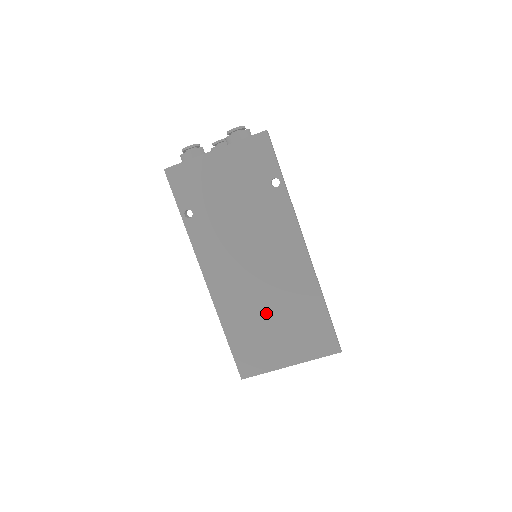
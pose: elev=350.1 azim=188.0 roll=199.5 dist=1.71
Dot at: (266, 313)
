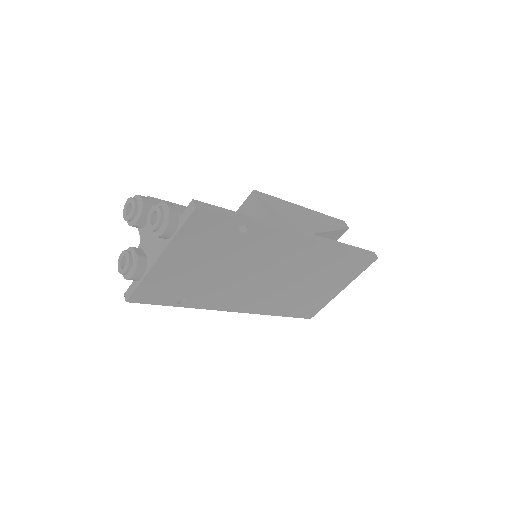
Dot at: (303, 287)
